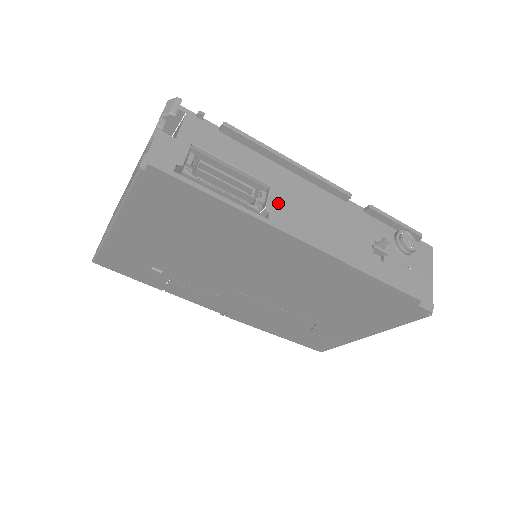
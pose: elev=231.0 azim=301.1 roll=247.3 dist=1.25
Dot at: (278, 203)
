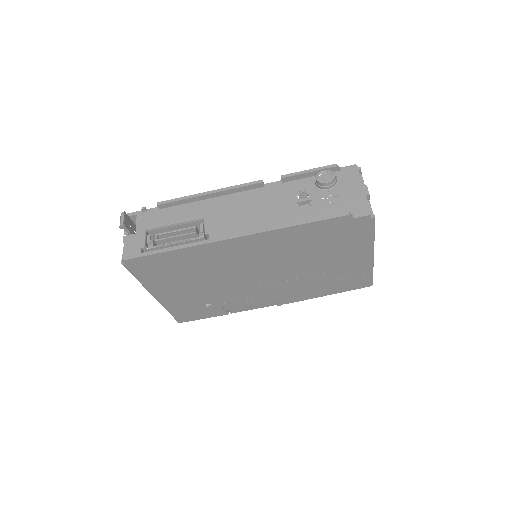
Dot at: (212, 224)
